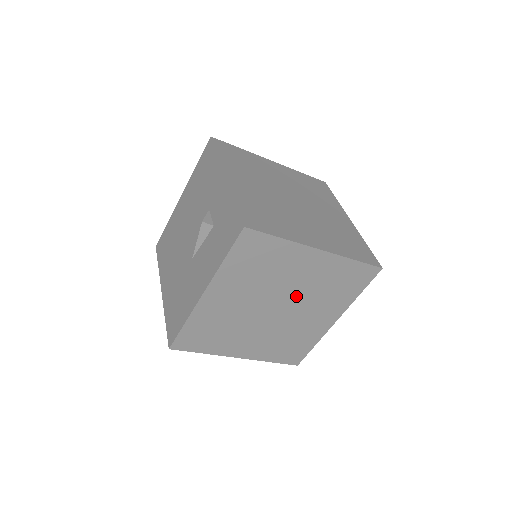
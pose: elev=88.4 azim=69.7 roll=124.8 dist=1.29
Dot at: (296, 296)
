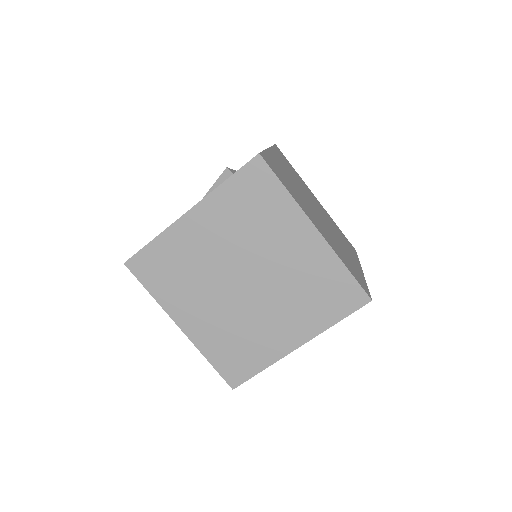
Dot at: (271, 278)
